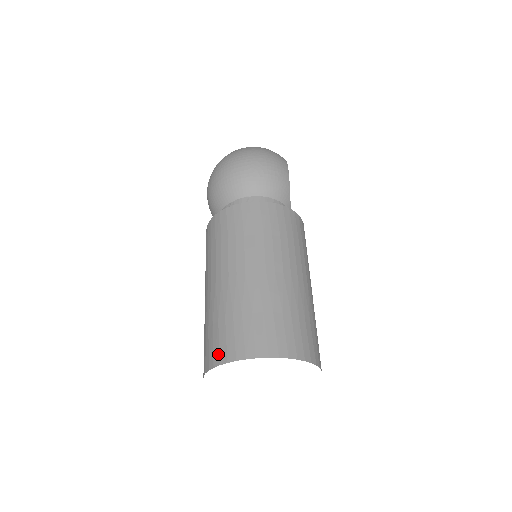
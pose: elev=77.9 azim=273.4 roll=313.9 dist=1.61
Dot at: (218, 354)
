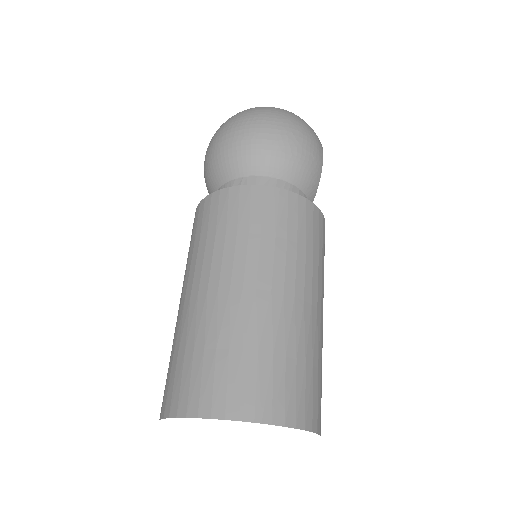
Dot at: (197, 400)
